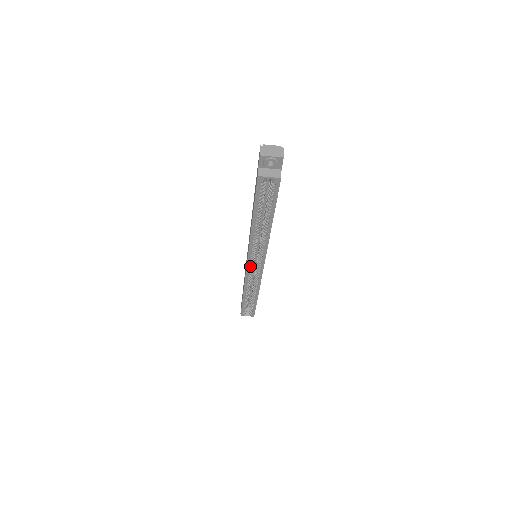
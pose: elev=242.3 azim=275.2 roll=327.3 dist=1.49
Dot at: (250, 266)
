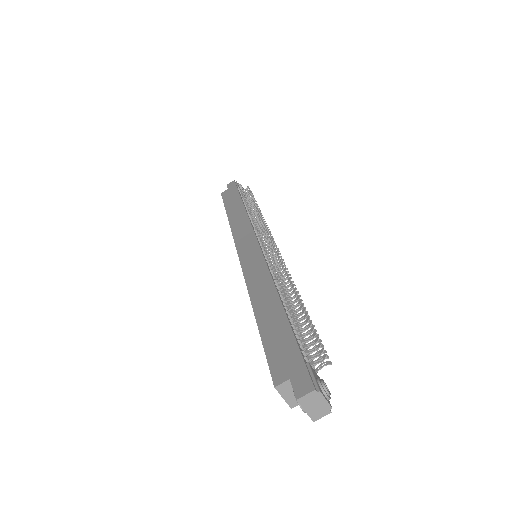
Dot at: occluded
